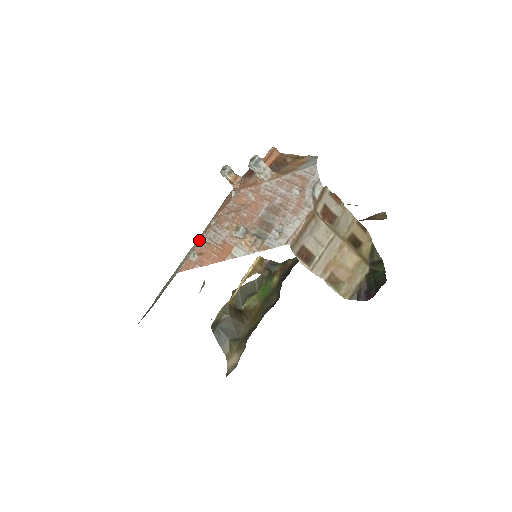
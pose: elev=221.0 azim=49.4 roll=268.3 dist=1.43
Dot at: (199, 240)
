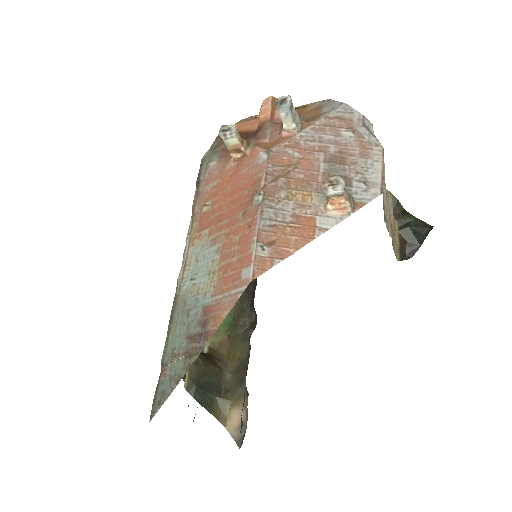
Dot at: (206, 245)
